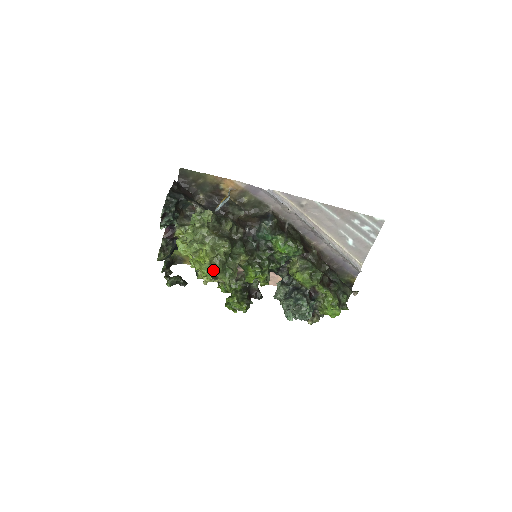
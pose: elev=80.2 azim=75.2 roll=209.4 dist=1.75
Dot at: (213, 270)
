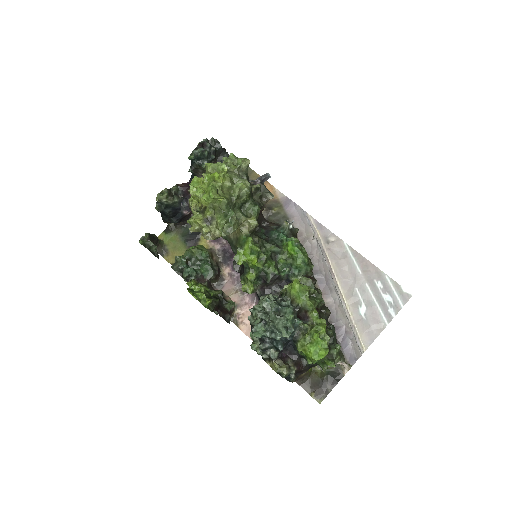
Dot at: (219, 195)
